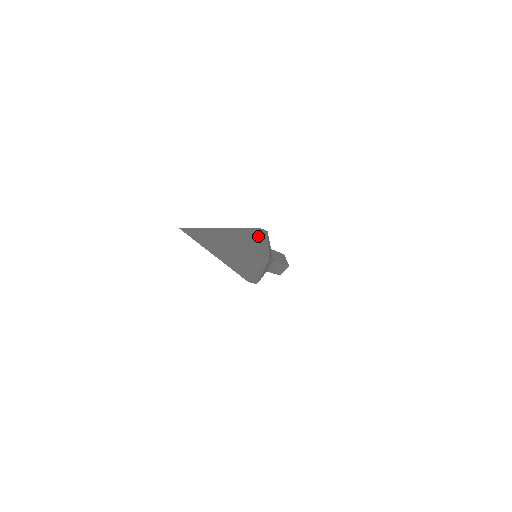
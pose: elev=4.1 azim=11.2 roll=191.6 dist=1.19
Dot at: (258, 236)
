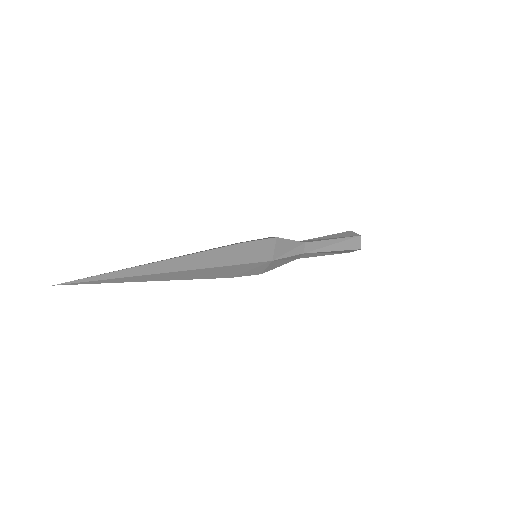
Dot at: (240, 249)
